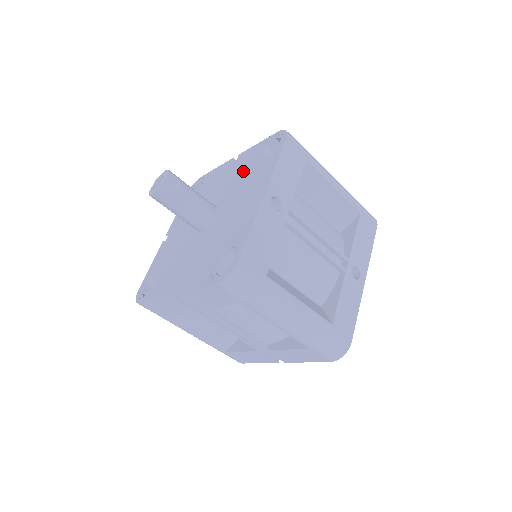
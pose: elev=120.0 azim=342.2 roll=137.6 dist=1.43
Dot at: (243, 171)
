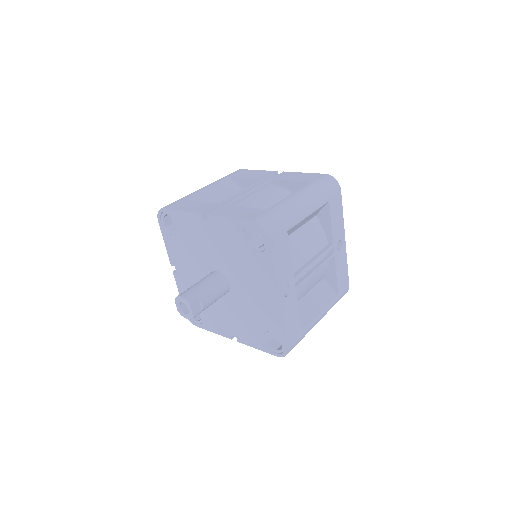
Dot at: (232, 249)
